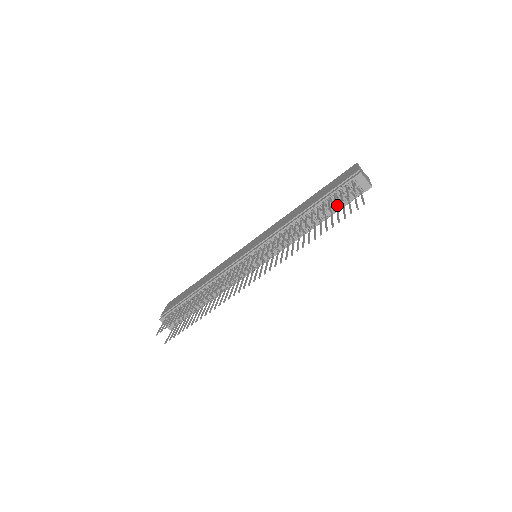
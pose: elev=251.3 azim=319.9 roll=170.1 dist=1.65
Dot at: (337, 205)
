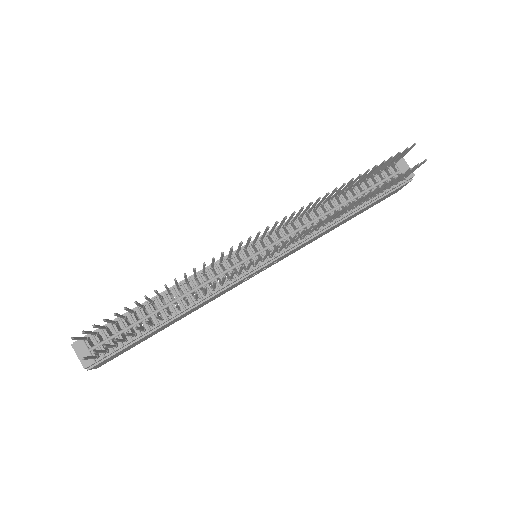
Dot at: occluded
